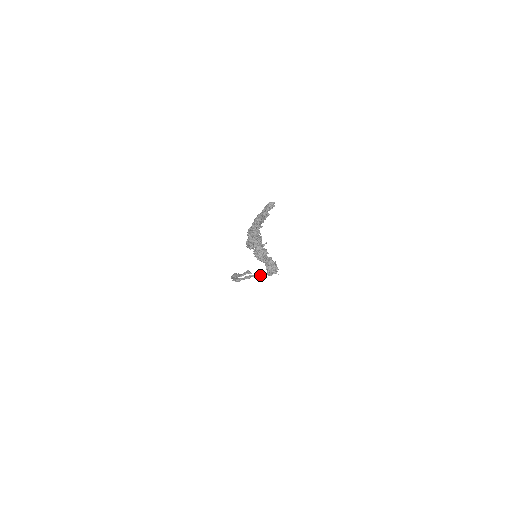
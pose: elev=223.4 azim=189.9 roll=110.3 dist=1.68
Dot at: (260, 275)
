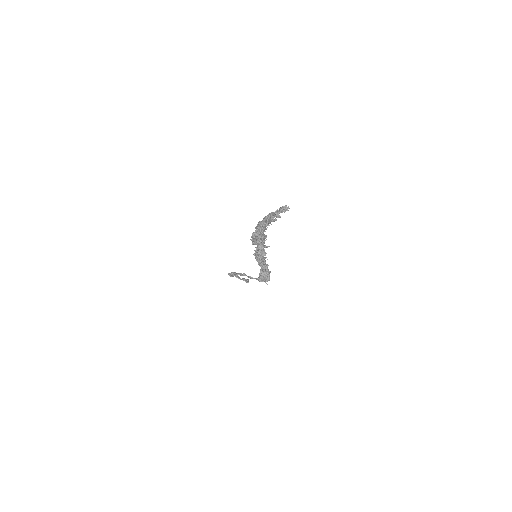
Dot at: (252, 277)
